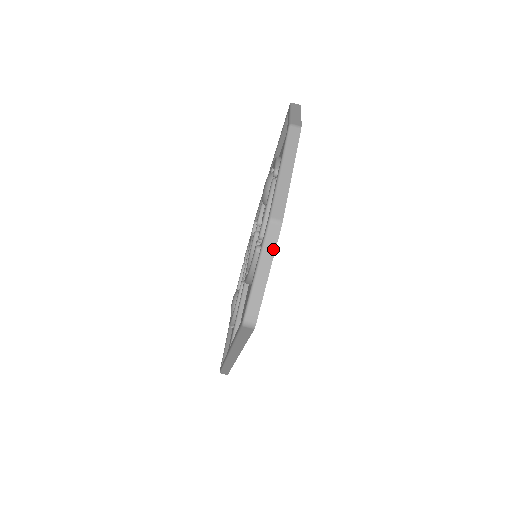
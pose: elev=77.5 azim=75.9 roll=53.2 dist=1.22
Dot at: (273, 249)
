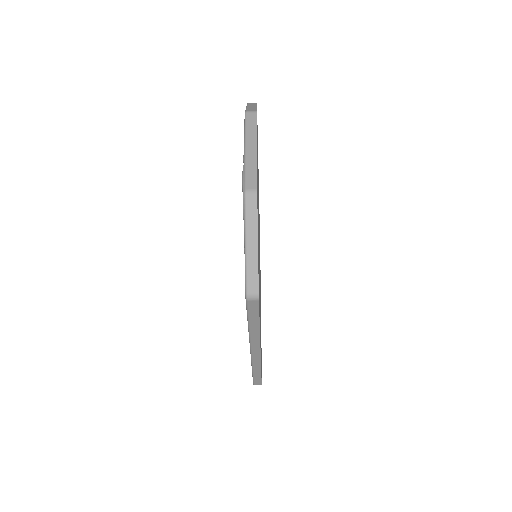
Dot at: (255, 218)
